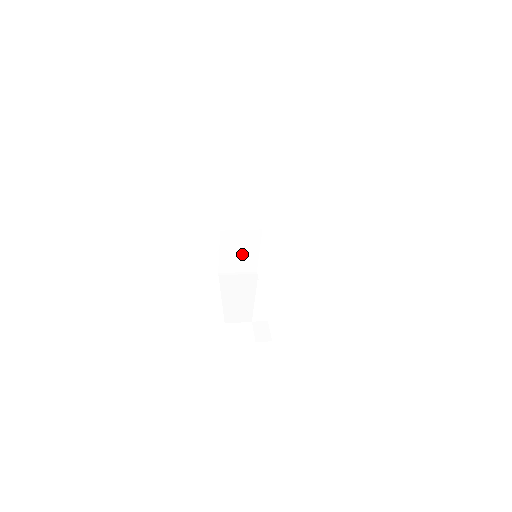
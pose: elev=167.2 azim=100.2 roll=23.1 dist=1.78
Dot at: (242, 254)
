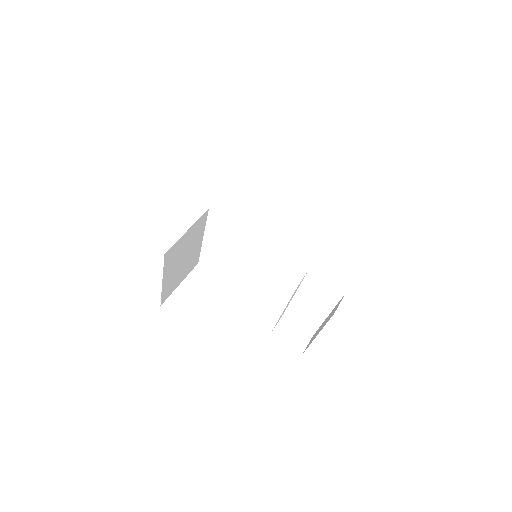
Dot at: (185, 259)
